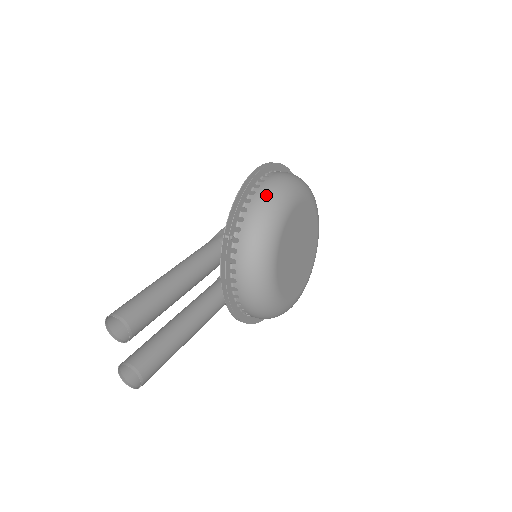
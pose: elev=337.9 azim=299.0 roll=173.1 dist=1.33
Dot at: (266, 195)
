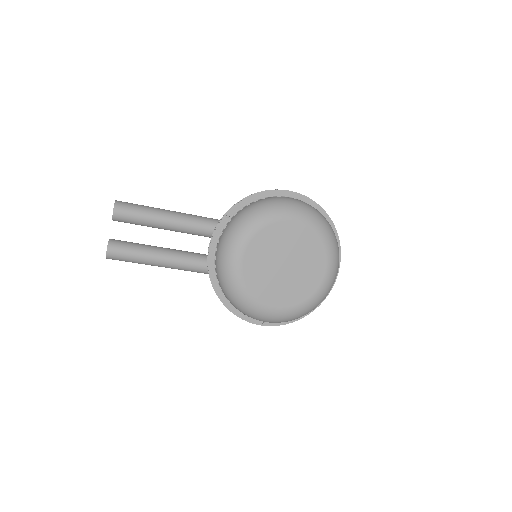
Dot at: (268, 200)
